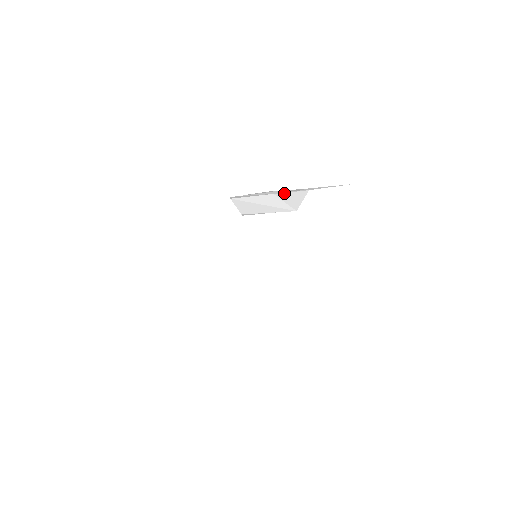
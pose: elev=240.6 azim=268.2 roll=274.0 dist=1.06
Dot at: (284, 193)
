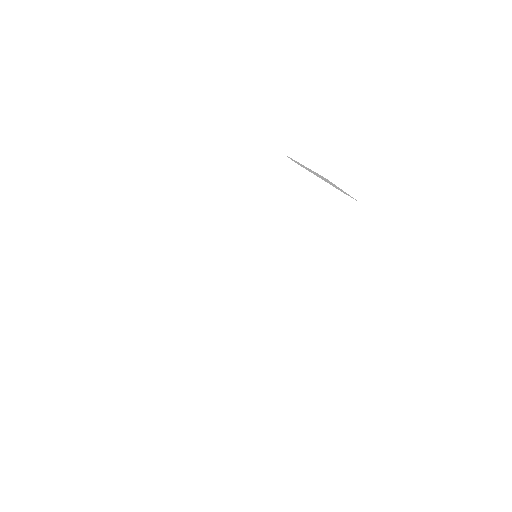
Dot at: occluded
